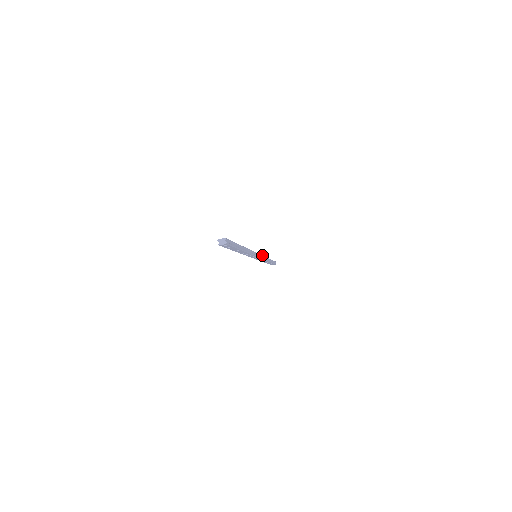
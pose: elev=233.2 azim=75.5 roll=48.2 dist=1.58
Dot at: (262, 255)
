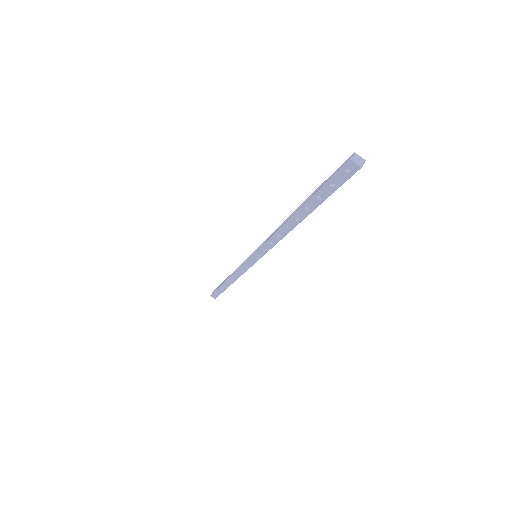
Dot at: occluded
